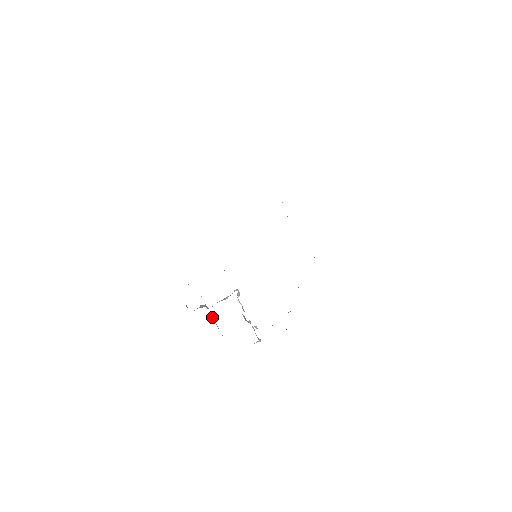
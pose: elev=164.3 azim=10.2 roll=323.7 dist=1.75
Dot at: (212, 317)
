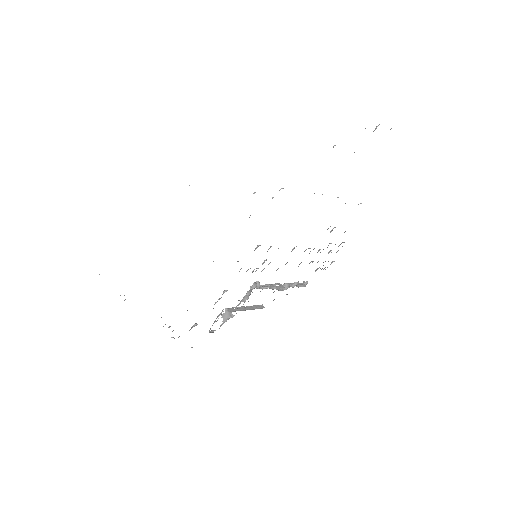
Dot at: (241, 310)
